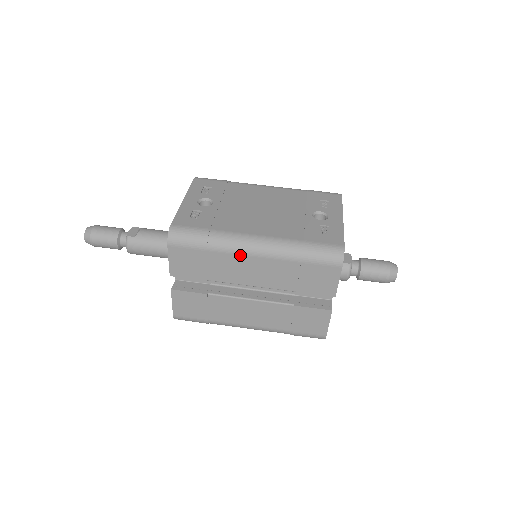
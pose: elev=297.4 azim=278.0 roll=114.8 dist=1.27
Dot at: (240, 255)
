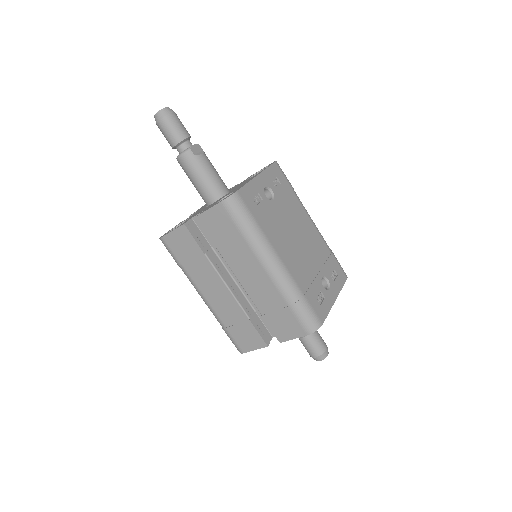
Dot at: (258, 261)
